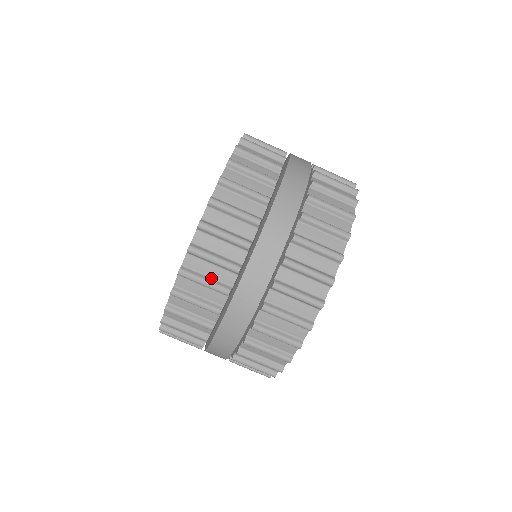
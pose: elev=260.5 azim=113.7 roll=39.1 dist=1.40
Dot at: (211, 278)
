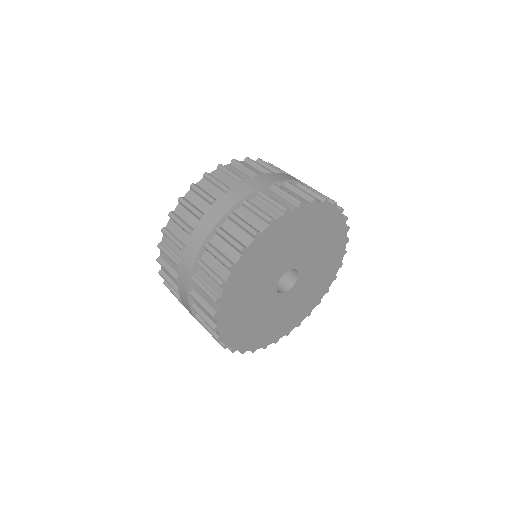
Dot at: occluded
